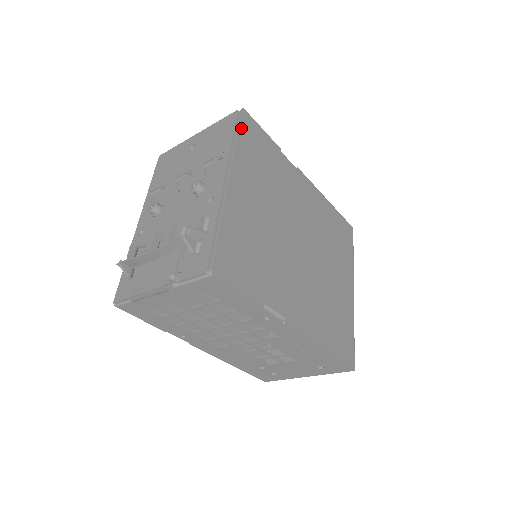
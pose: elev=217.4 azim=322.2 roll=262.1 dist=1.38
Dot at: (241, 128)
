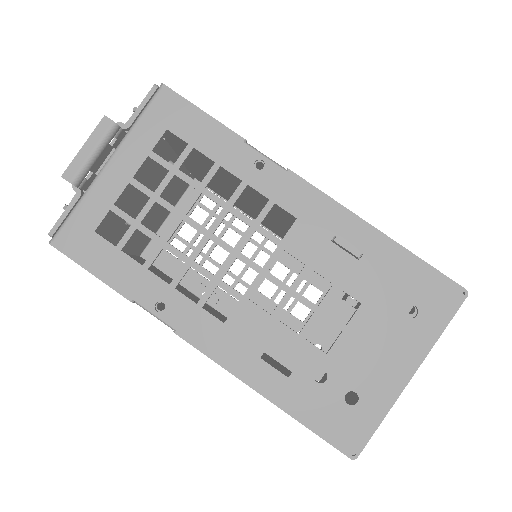
Dot at: occluded
